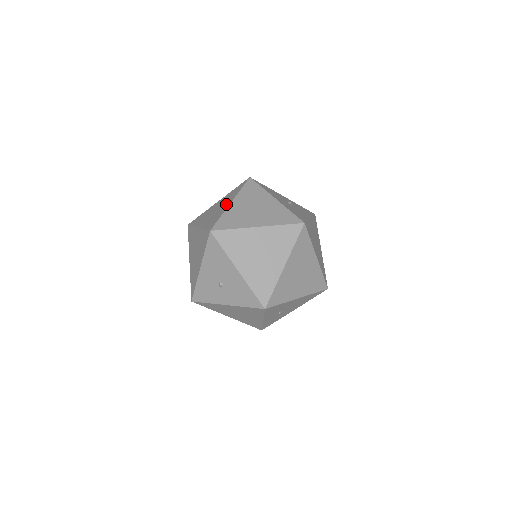
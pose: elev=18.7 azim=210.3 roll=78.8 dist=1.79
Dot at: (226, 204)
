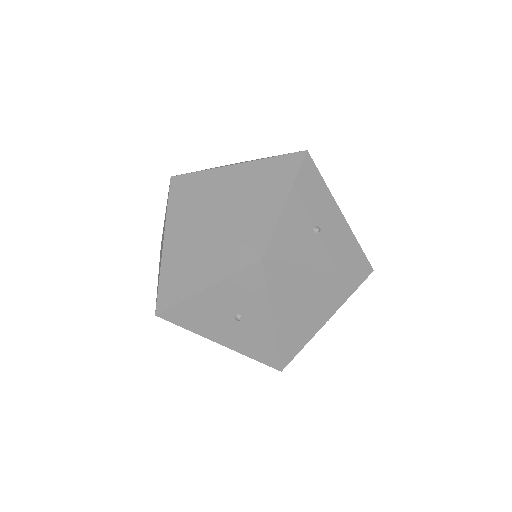
Dot at: occluded
